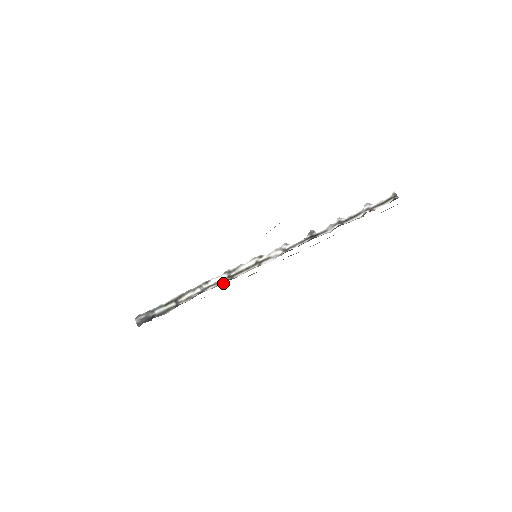
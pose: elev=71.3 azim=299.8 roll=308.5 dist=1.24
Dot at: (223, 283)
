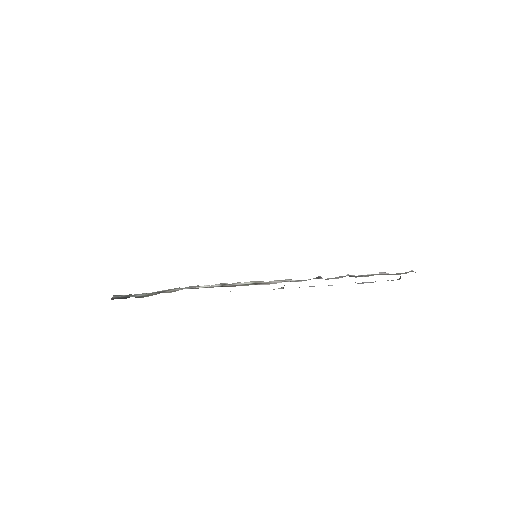
Dot at: (213, 287)
